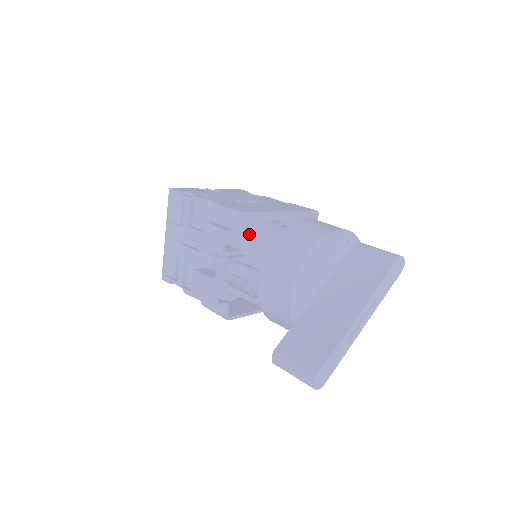
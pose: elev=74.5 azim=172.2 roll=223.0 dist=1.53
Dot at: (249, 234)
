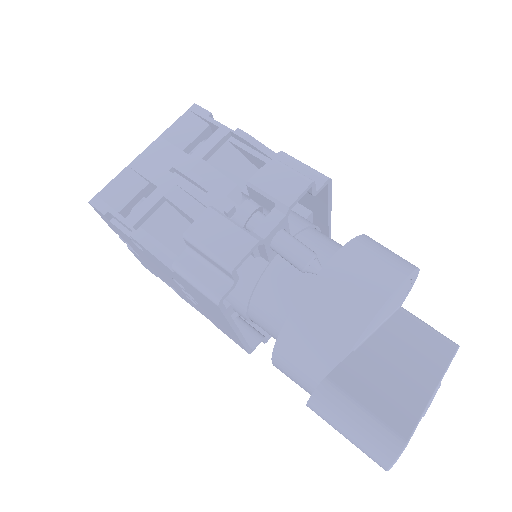
Dot at: (295, 217)
